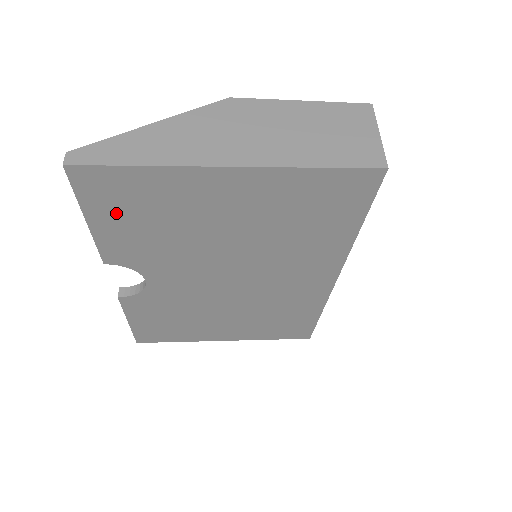
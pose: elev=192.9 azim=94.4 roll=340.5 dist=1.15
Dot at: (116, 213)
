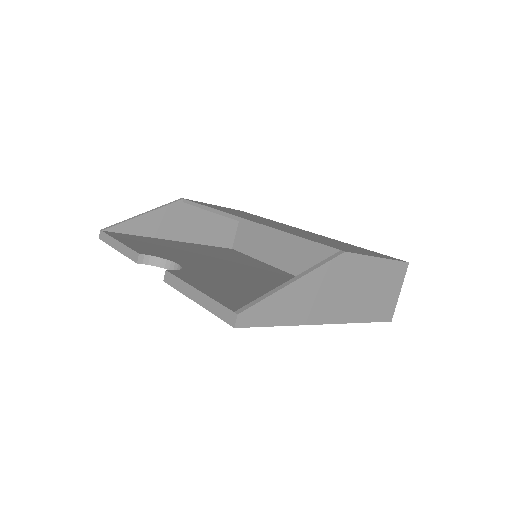
Dot at: occluded
